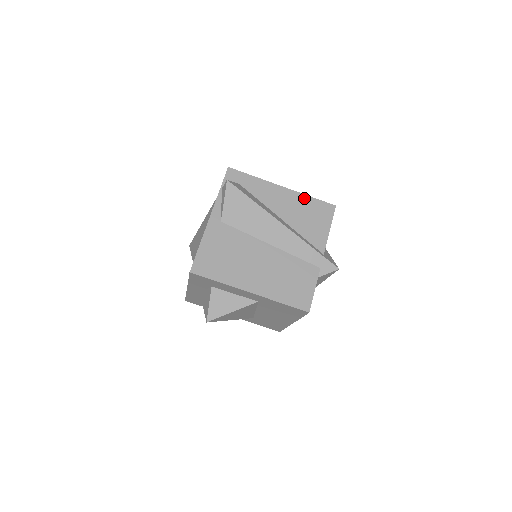
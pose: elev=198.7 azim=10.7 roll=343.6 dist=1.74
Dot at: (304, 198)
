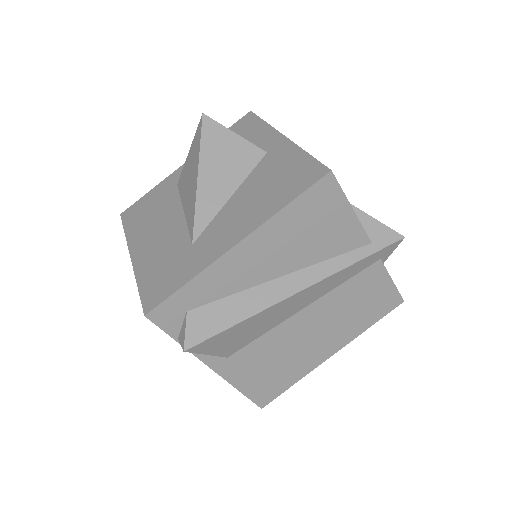
Dot at: (280, 220)
